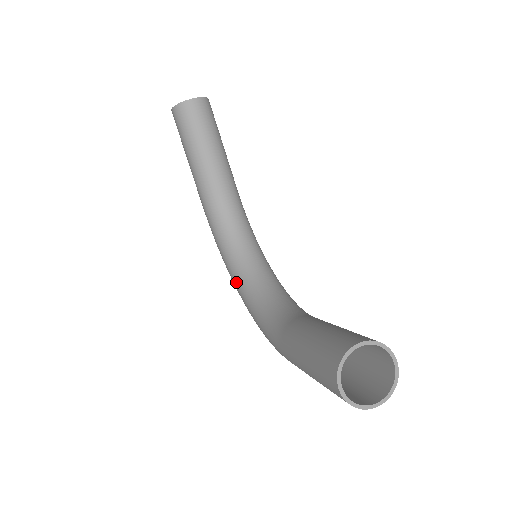
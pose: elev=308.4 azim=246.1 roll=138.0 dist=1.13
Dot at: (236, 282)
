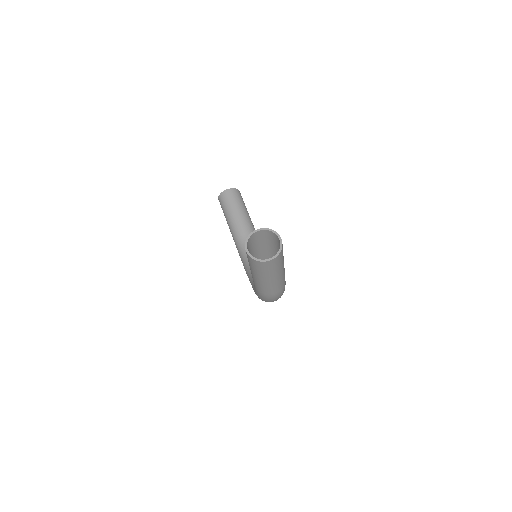
Dot at: (250, 280)
